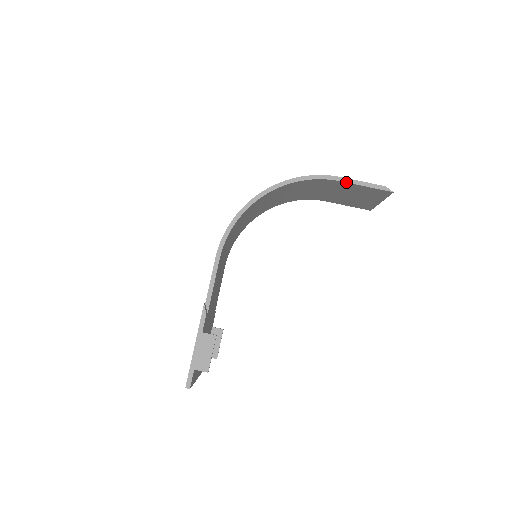
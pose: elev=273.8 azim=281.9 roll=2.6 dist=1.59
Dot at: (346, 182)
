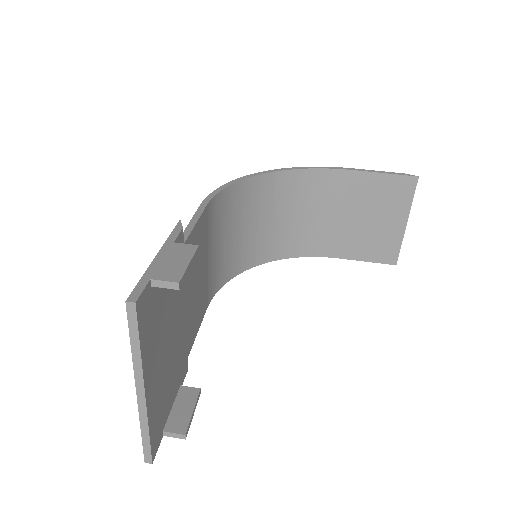
Dot at: (360, 170)
